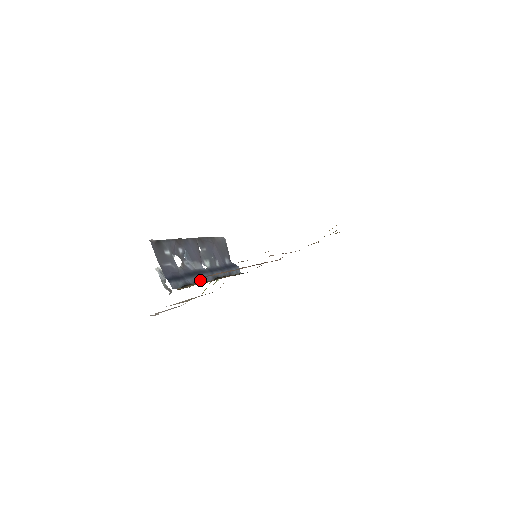
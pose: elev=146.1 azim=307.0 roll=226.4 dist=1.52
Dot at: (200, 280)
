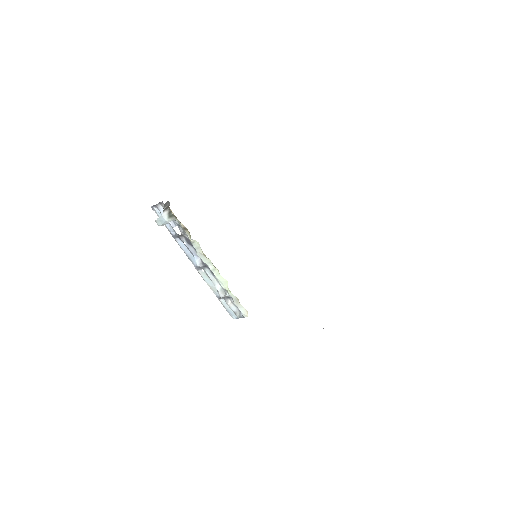
Dot at: occluded
